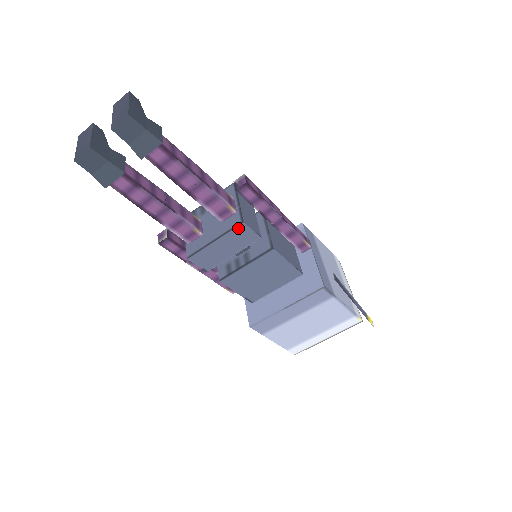
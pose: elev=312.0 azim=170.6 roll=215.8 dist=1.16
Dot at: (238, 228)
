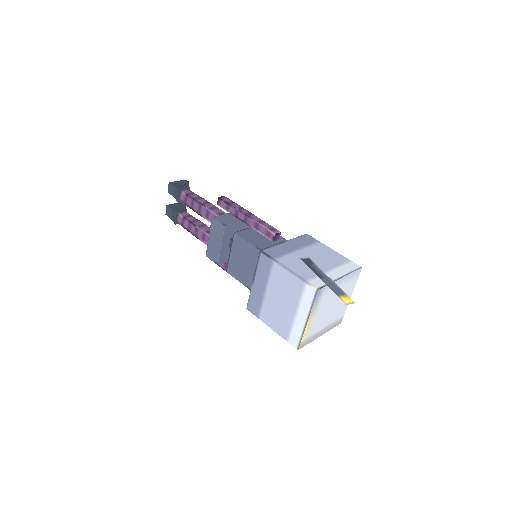
Dot at: (213, 223)
